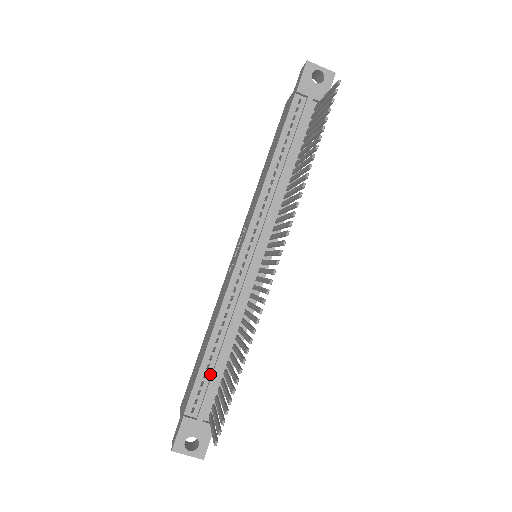
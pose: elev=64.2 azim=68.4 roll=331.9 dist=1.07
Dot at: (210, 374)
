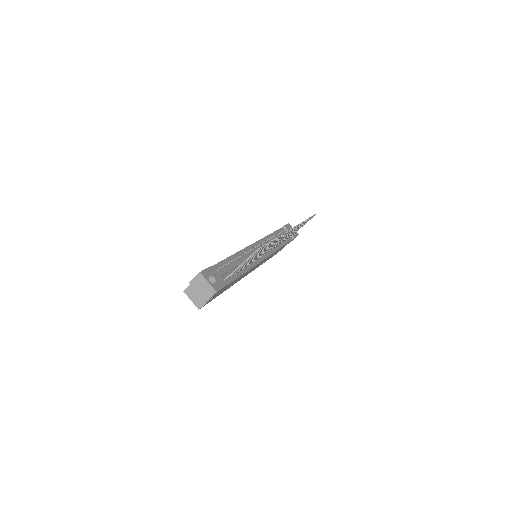
Dot at: occluded
